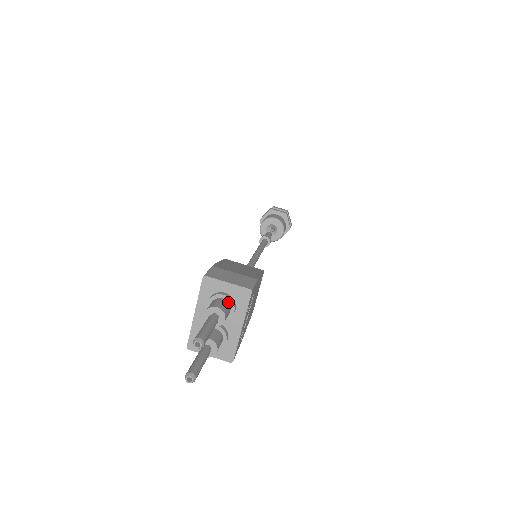
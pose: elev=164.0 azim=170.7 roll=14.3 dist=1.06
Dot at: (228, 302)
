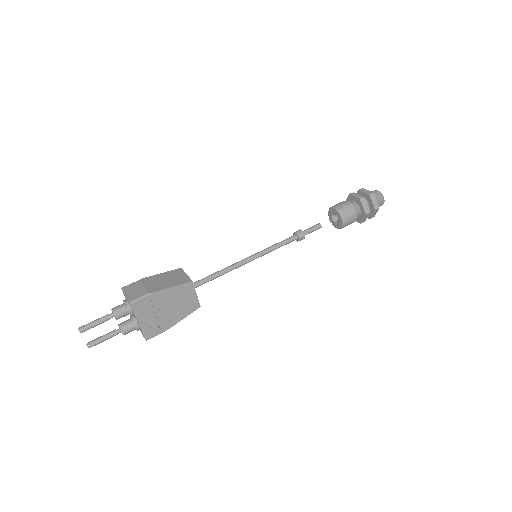
Dot at: (126, 306)
